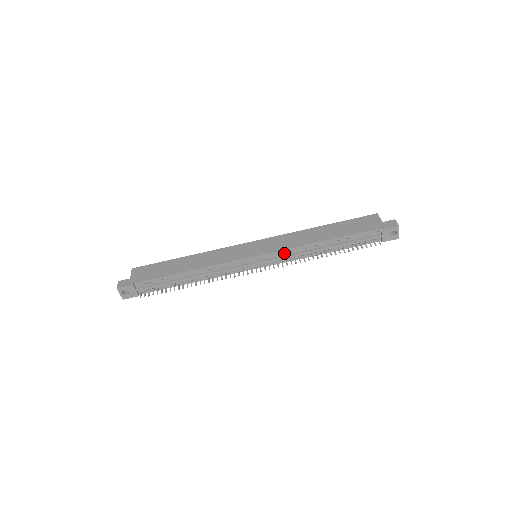
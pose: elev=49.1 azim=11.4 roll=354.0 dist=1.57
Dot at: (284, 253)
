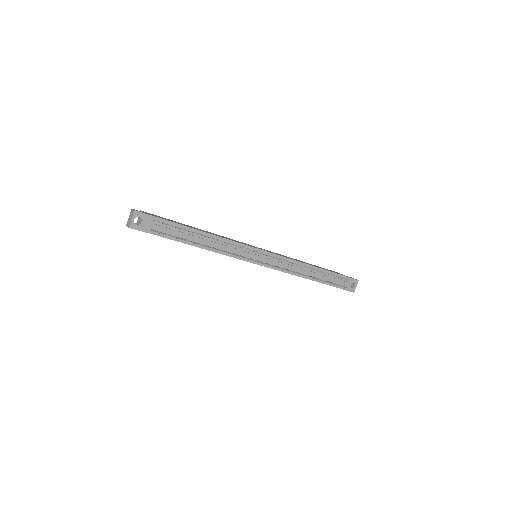
Dot at: (283, 261)
